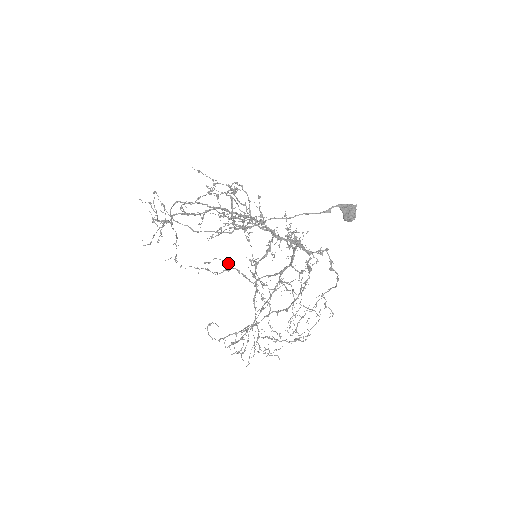
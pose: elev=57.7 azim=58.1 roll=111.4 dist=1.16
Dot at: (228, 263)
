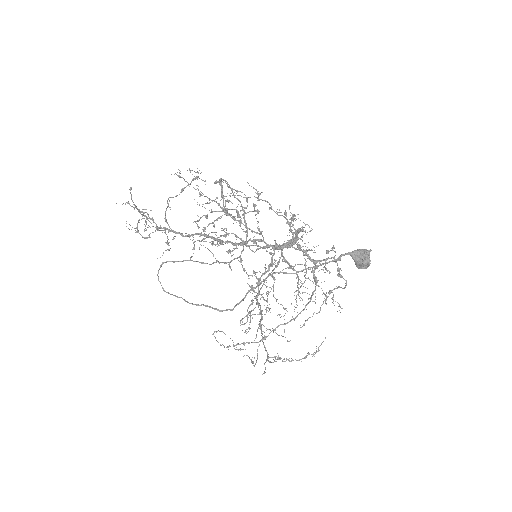
Dot at: (224, 229)
